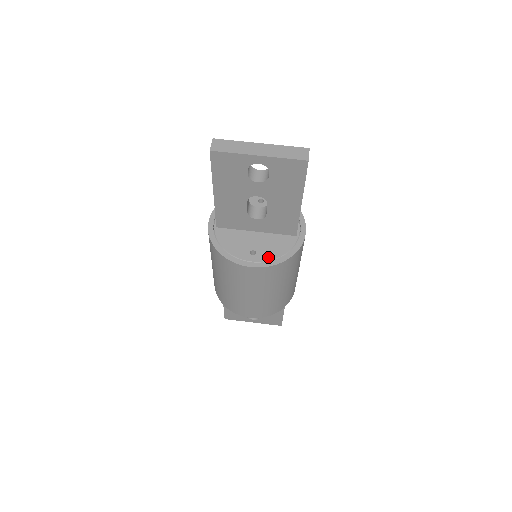
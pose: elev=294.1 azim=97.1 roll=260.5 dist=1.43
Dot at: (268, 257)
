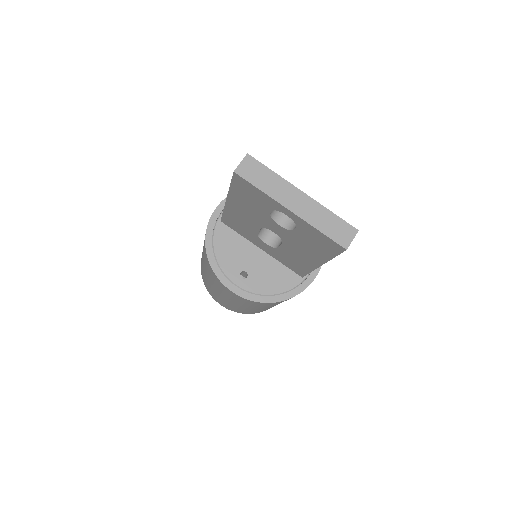
Dot at: (257, 289)
